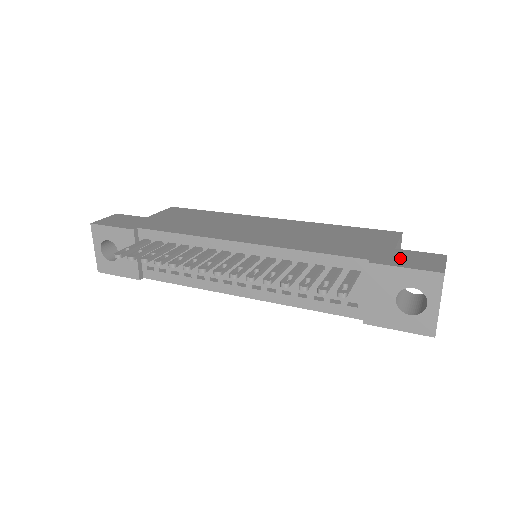
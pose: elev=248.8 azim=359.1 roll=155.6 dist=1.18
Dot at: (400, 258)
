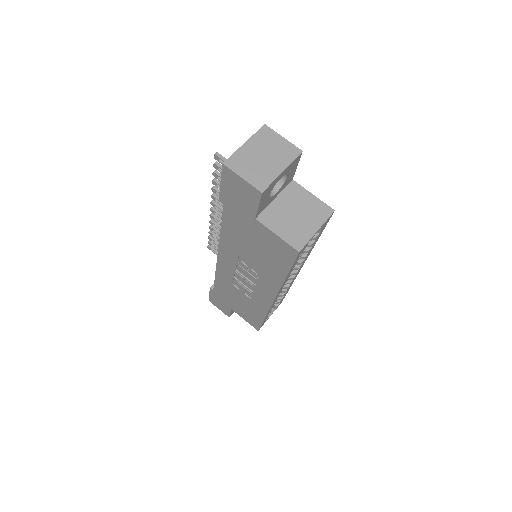
Dot at: occluded
